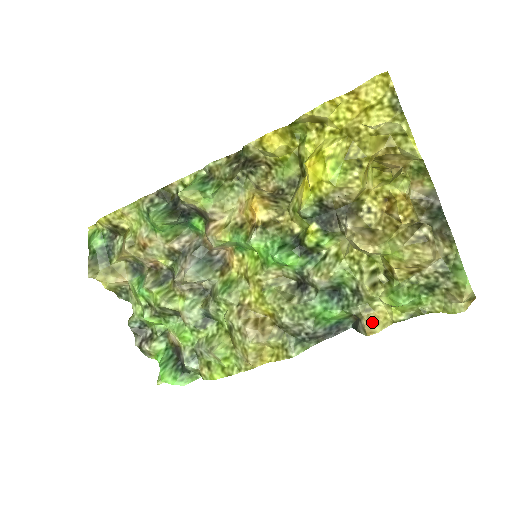
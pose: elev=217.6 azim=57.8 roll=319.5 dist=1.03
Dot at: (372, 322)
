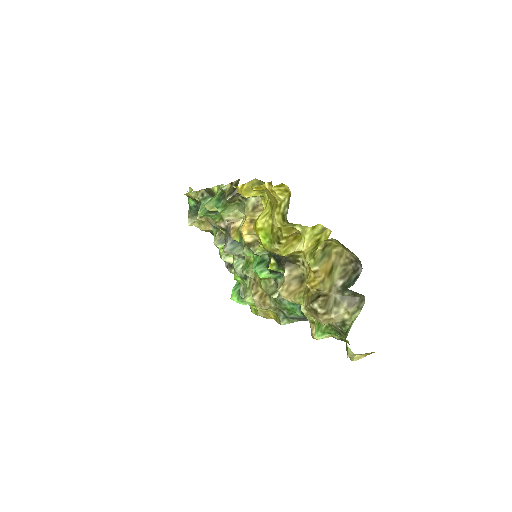
Dot at: (314, 332)
